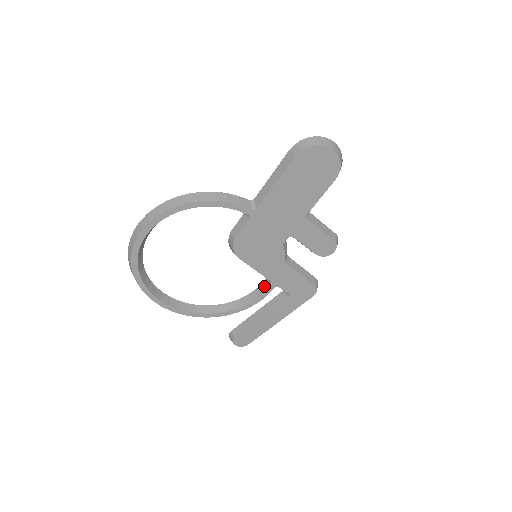
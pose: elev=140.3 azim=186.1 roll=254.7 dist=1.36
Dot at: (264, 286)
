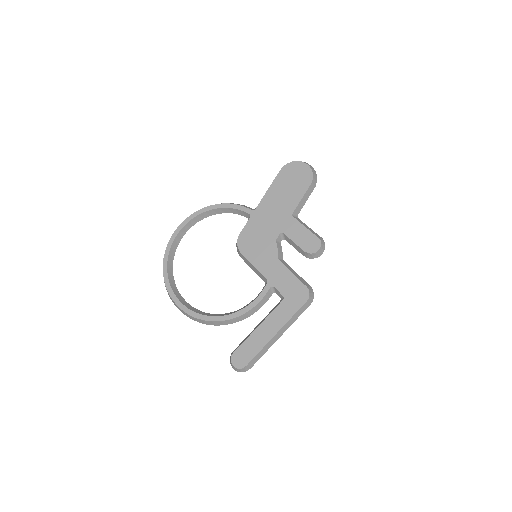
Dot at: (262, 289)
